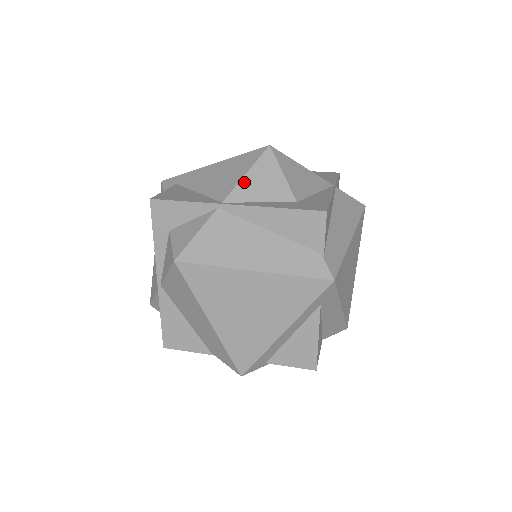
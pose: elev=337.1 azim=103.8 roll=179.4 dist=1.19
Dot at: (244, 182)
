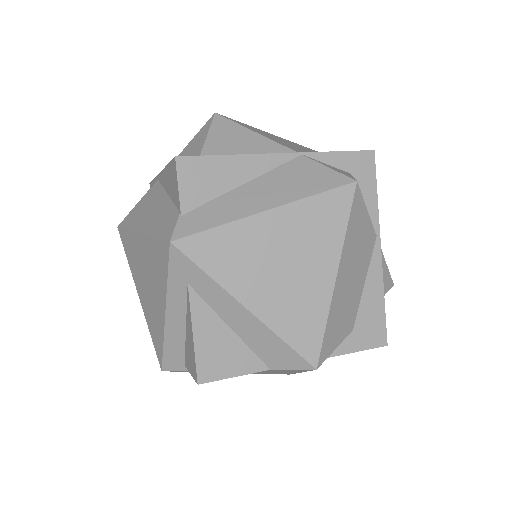
Dot at: (182, 153)
